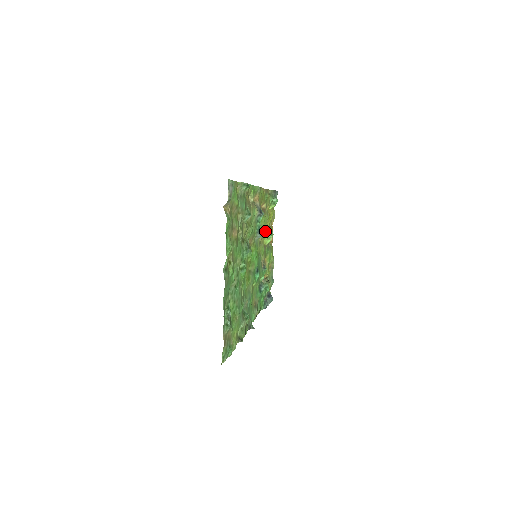
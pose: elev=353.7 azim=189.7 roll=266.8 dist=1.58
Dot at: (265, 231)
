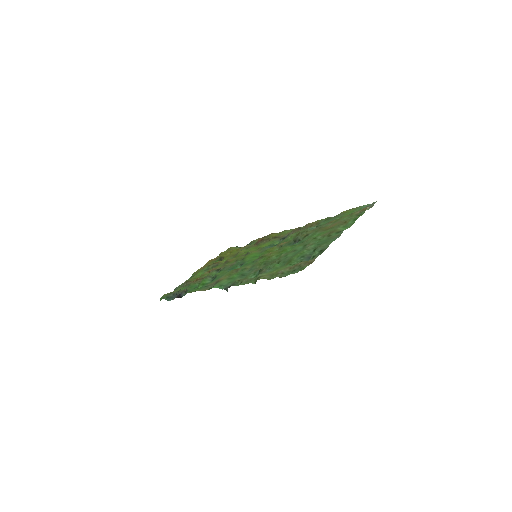
Dot at: (242, 254)
